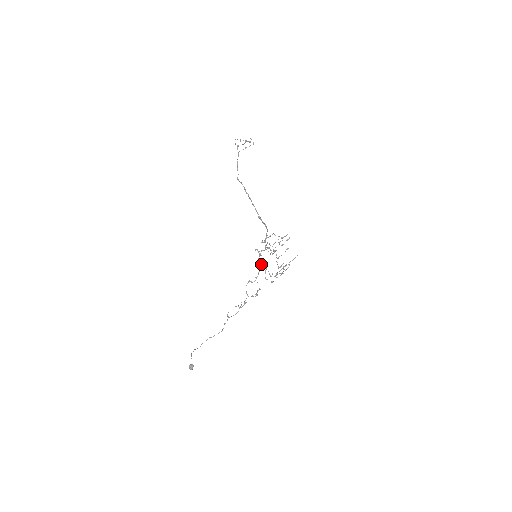
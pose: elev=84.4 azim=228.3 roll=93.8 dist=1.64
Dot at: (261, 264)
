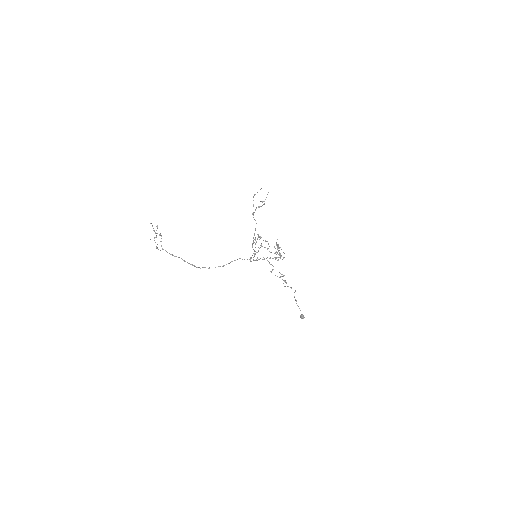
Dot at: (264, 259)
